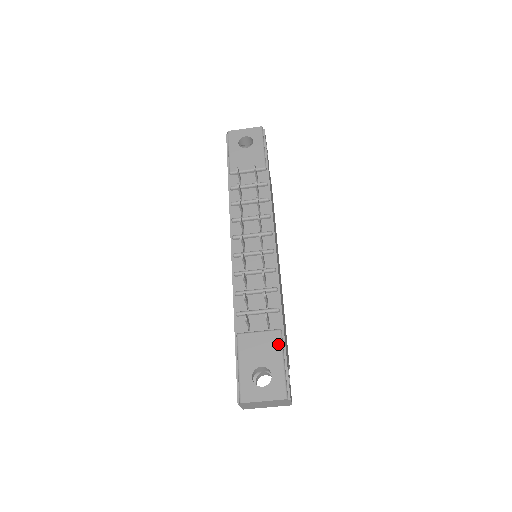
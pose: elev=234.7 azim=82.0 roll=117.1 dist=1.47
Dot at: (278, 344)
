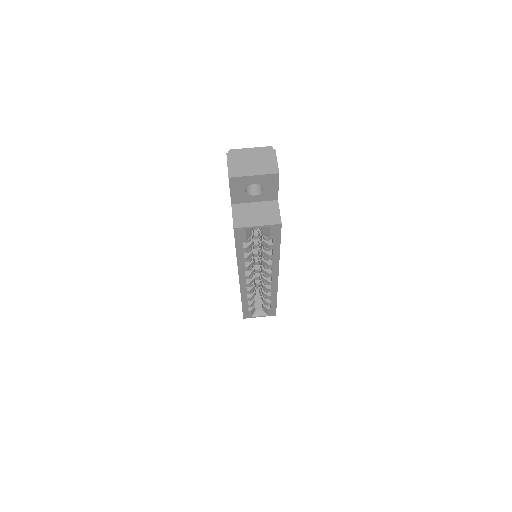
Dot at: occluded
